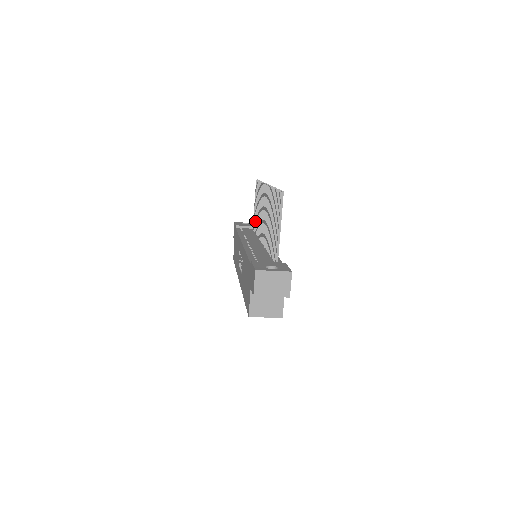
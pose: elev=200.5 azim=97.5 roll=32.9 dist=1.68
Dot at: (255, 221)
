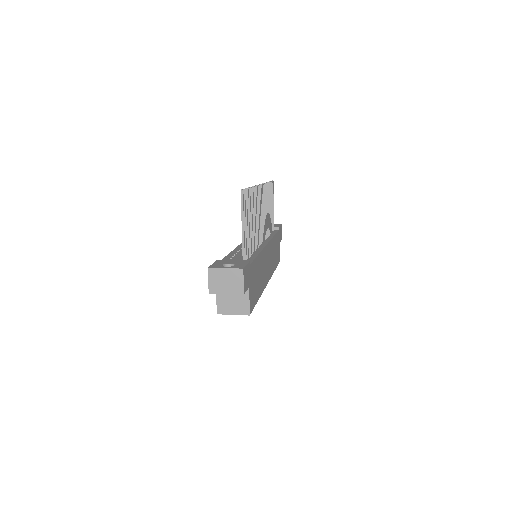
Dot at: occluded
